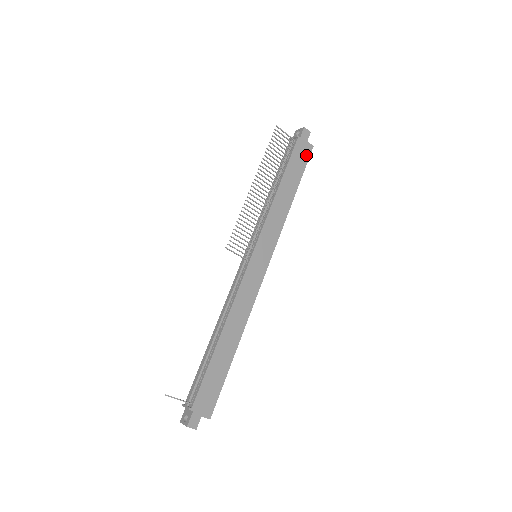
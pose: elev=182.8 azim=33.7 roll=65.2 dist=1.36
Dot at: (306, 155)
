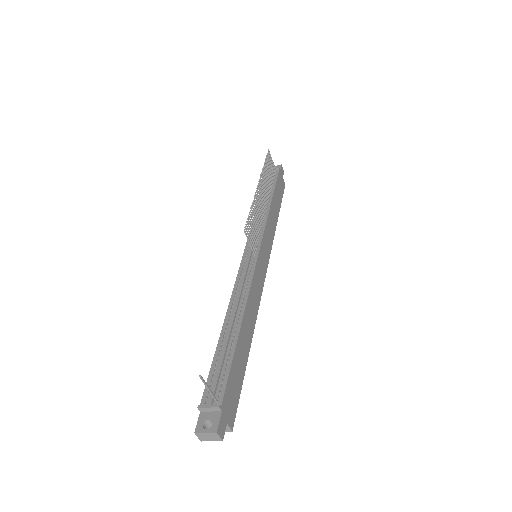
Dot at: (282, 188)
